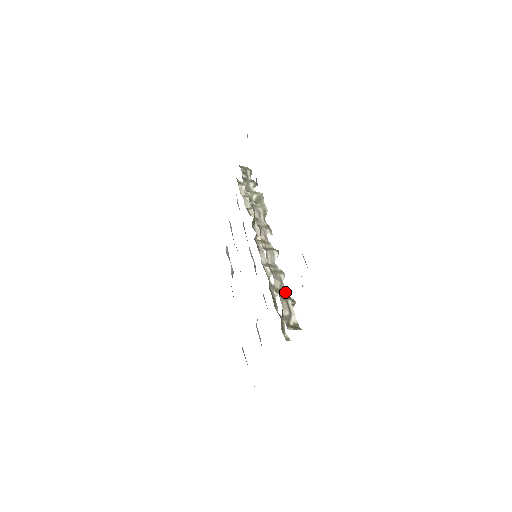
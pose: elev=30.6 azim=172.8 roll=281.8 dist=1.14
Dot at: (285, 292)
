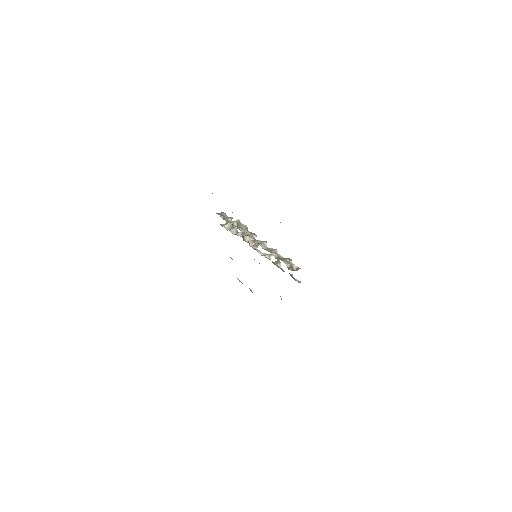
Dot at: (282, 257)
